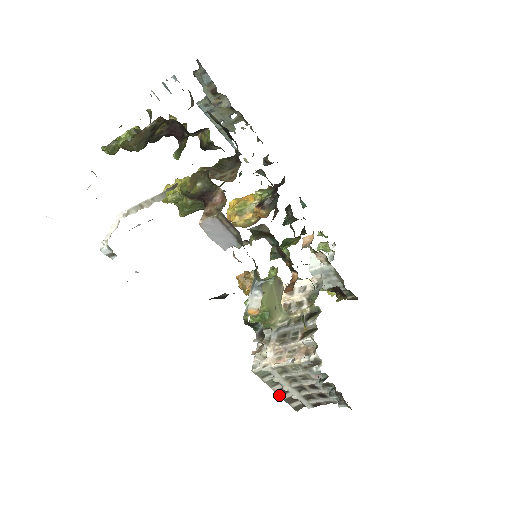
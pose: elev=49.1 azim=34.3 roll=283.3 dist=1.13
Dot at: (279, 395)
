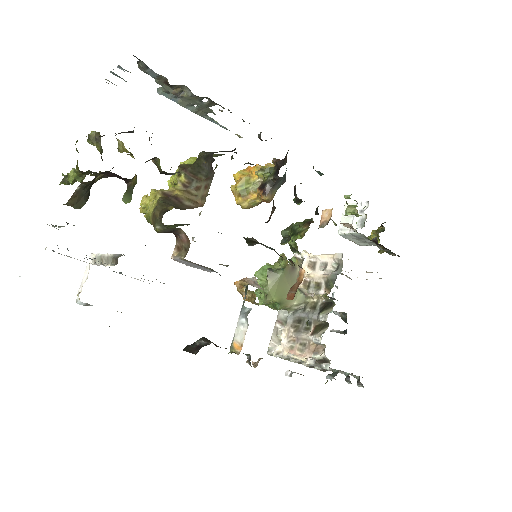
Dot at: occluded
